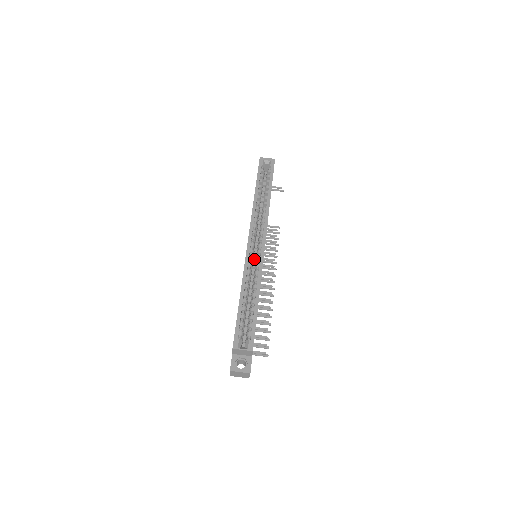
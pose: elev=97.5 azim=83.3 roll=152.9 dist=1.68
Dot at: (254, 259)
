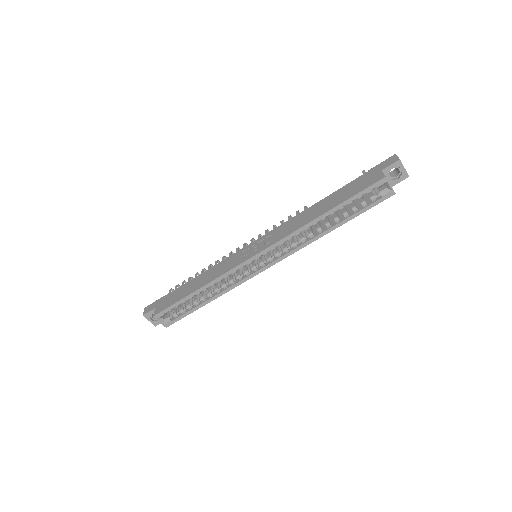
Dot at: occluded
